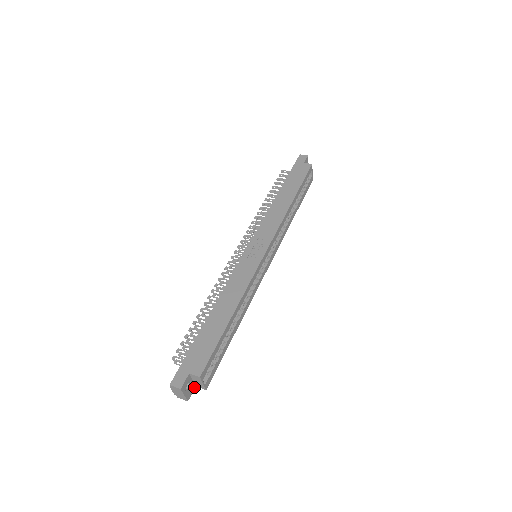
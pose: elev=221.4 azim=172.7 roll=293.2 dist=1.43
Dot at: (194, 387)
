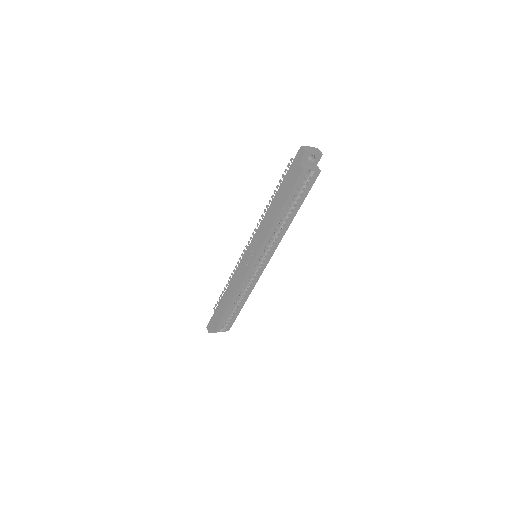
Dot at: occluded
